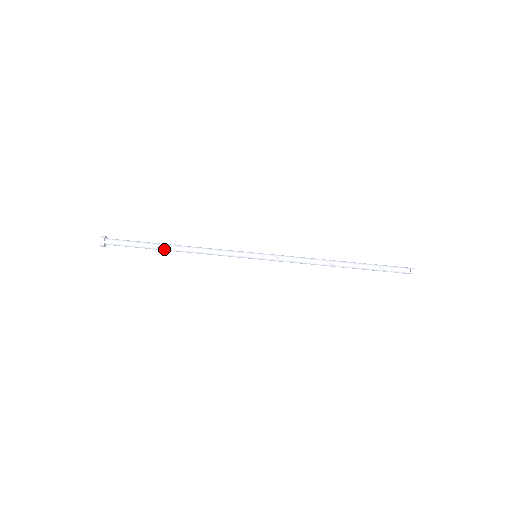
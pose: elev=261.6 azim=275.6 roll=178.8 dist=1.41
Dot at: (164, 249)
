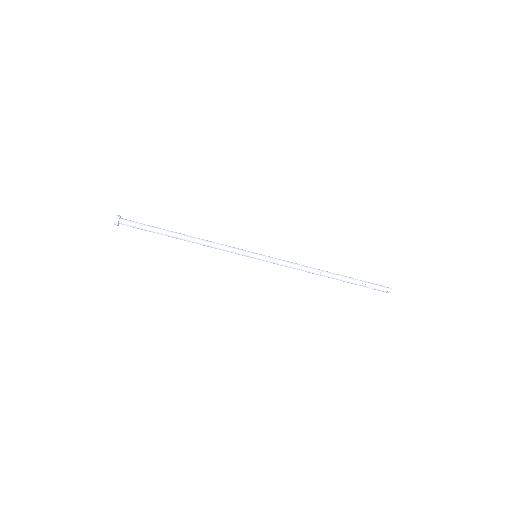
Dot at: (174, 237)
